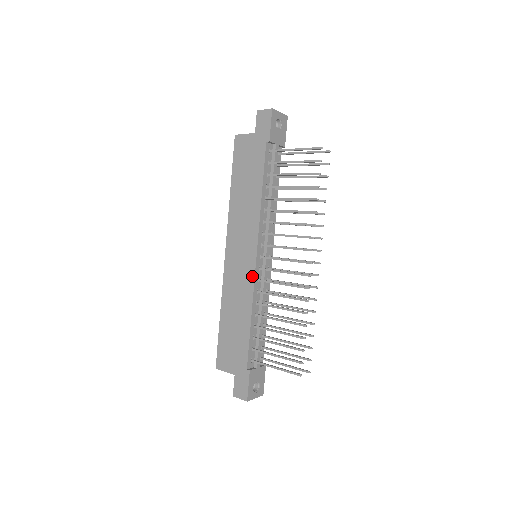
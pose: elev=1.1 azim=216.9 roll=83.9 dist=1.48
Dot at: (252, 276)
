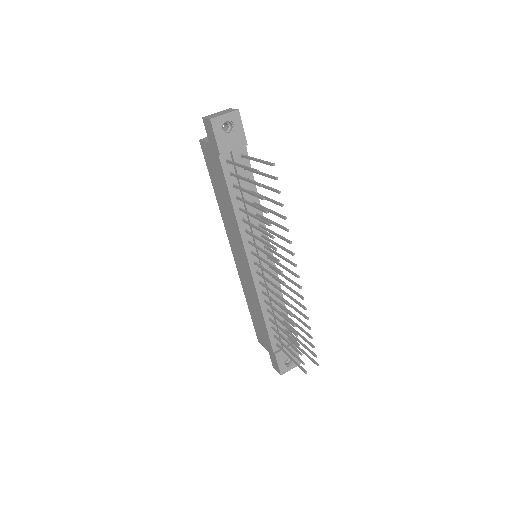
Dot at: (252, 280)
